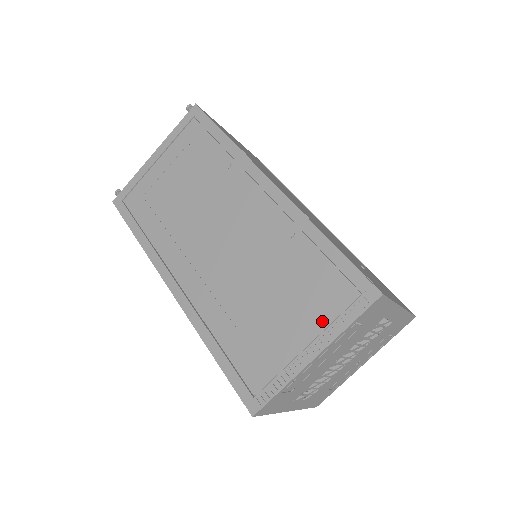
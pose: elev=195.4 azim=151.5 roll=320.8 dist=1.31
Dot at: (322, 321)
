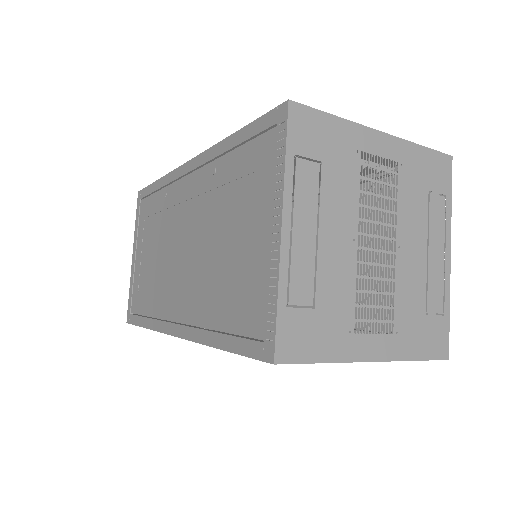
Dot at: (267, 192)
